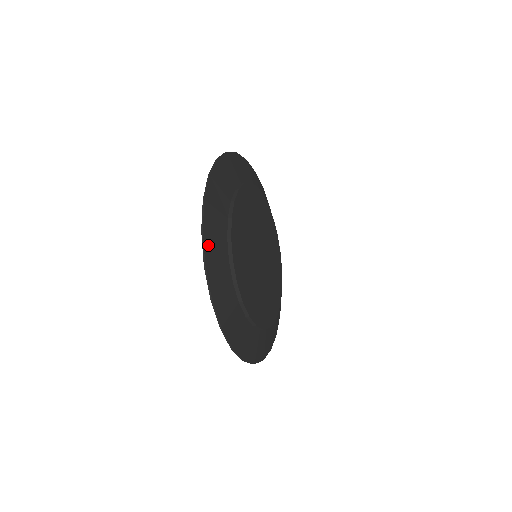
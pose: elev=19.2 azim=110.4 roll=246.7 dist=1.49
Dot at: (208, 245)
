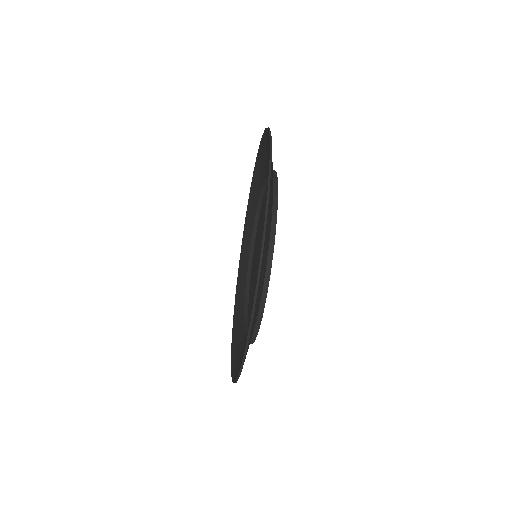
Dot at: (271, 177)
